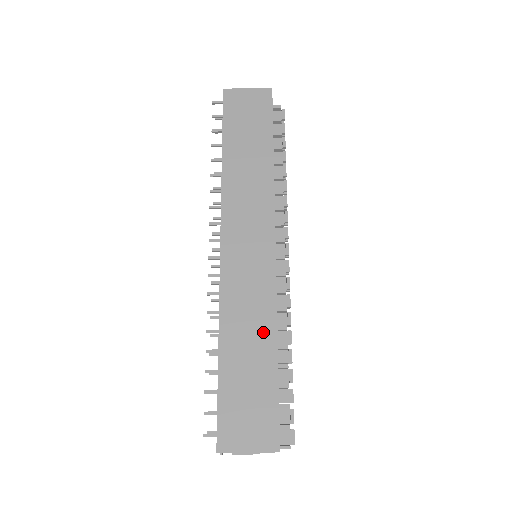
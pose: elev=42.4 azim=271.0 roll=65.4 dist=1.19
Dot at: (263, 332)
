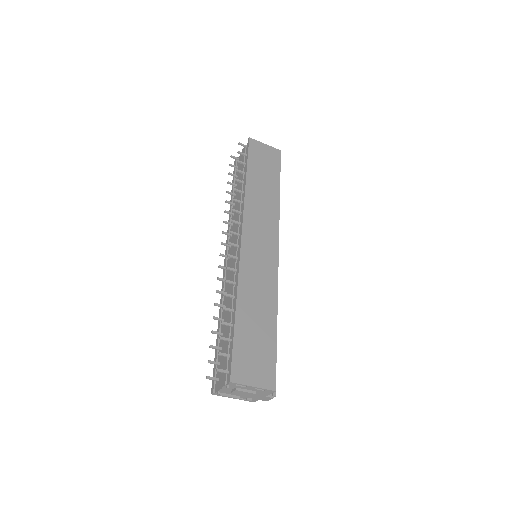
Dot at: (268, 304)
